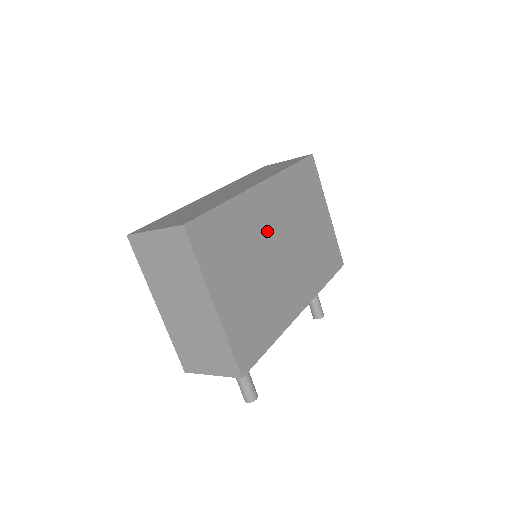
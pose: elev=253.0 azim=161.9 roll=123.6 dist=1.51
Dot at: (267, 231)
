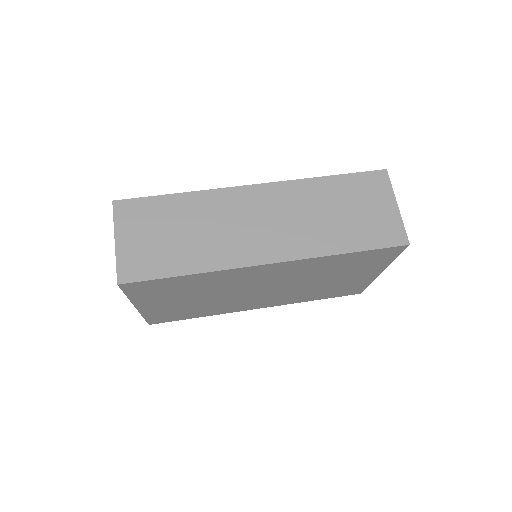
Dot at: (248, 284)
